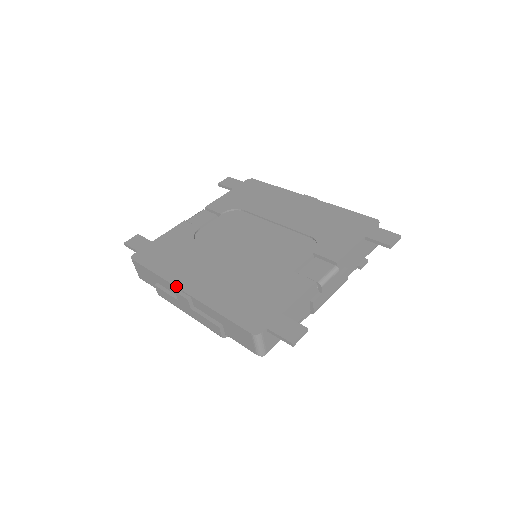
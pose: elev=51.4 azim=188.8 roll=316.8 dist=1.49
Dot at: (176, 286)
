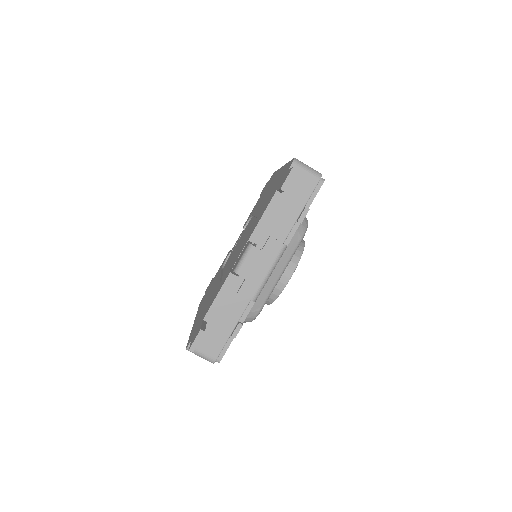
Dot at: occluded
